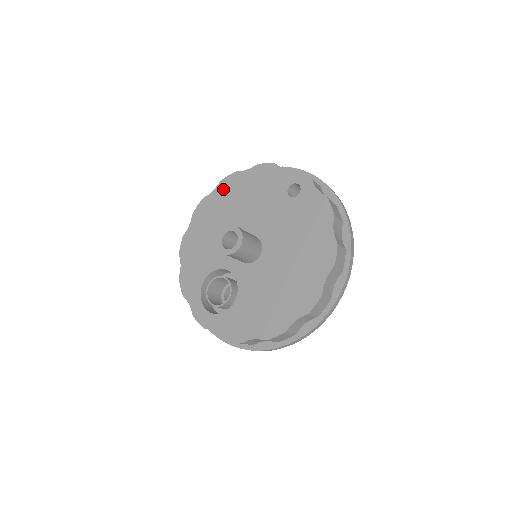
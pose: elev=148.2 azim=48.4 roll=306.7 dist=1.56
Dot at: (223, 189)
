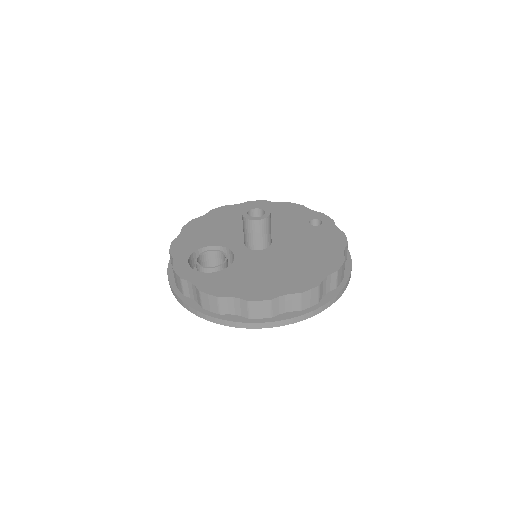
Dot at: (249, 205)
